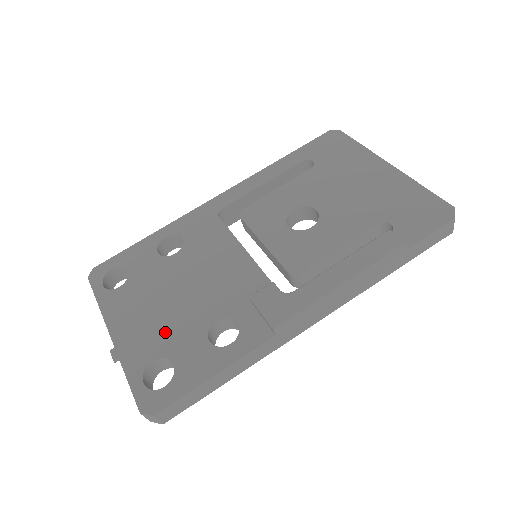
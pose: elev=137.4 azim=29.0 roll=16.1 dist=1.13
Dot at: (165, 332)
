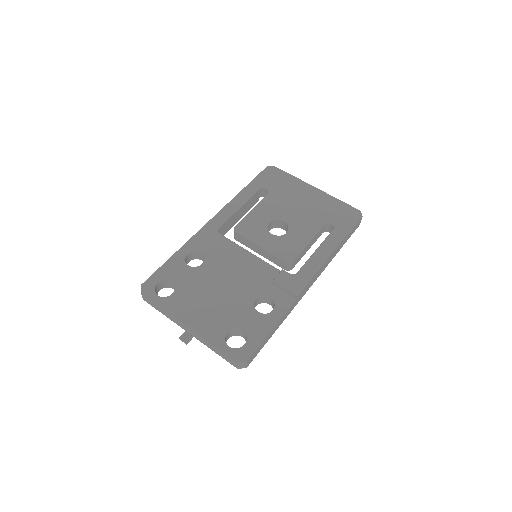
Dot at: (226, 314)
